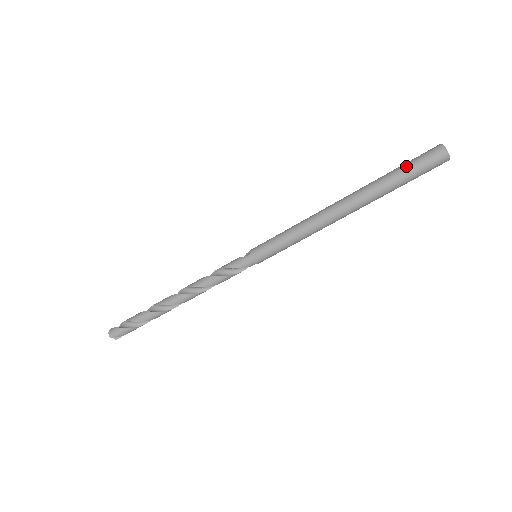
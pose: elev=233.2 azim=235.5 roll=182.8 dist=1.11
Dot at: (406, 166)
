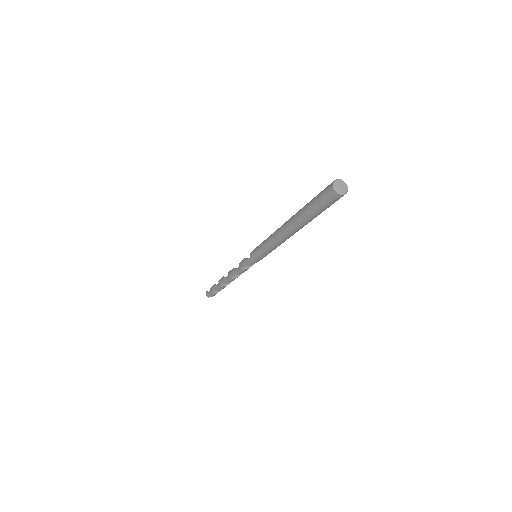
Dot at: (314, 203)
